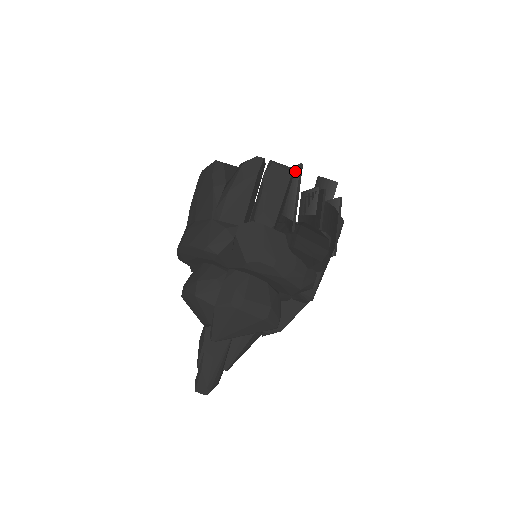
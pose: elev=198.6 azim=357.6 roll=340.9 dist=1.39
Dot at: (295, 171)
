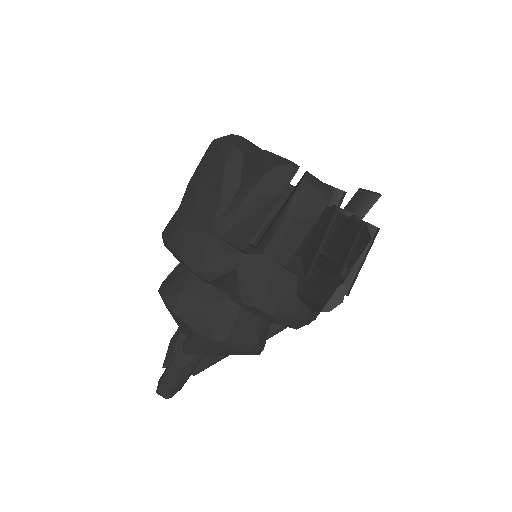
Dot at: (333, 196)
